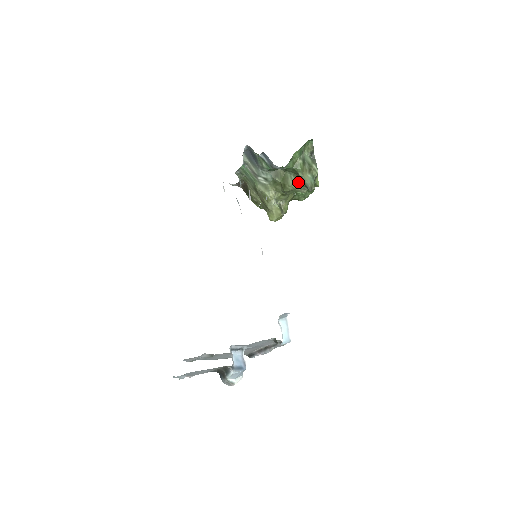
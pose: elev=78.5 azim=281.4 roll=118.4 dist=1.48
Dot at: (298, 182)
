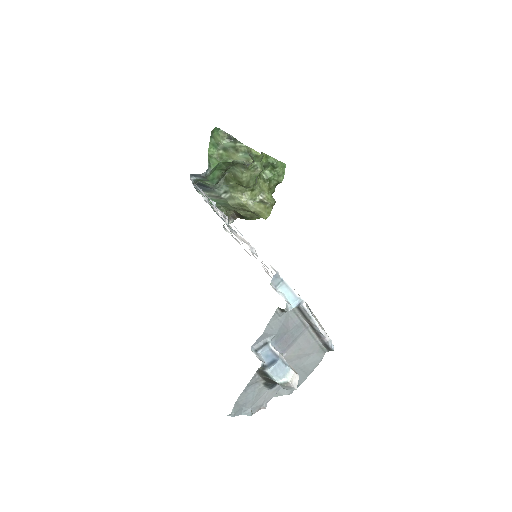
Dot at: (243, 169)
